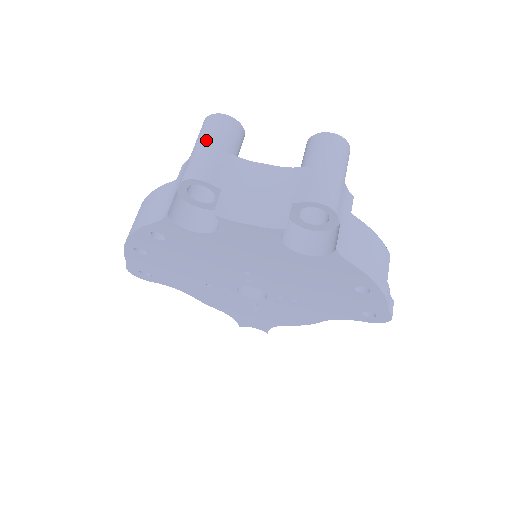
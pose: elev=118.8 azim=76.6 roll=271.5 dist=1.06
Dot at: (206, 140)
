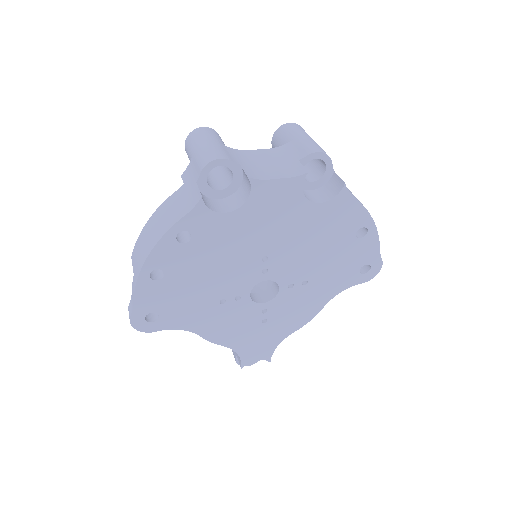
Dot at: (204, 141)
